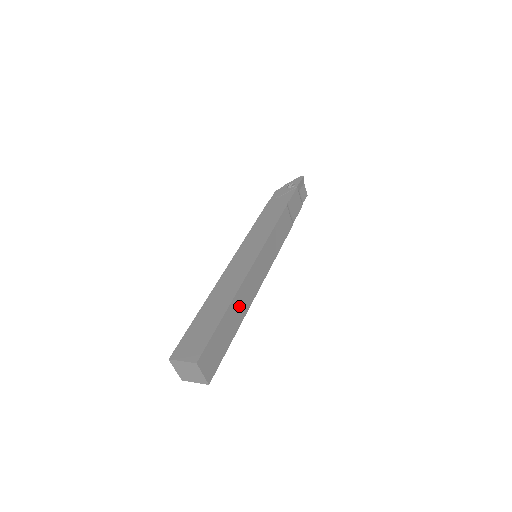
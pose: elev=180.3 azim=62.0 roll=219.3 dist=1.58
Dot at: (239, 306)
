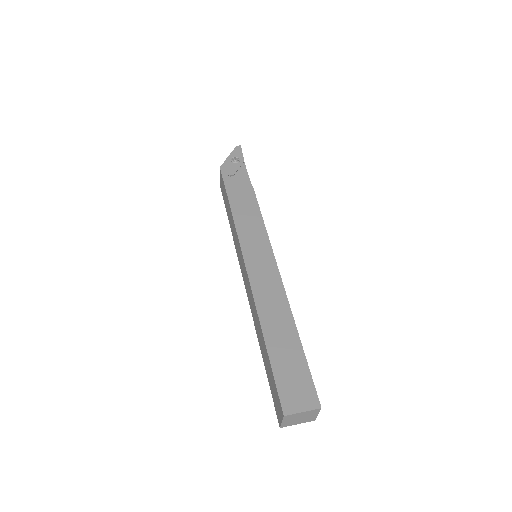
Dot at: occluded
